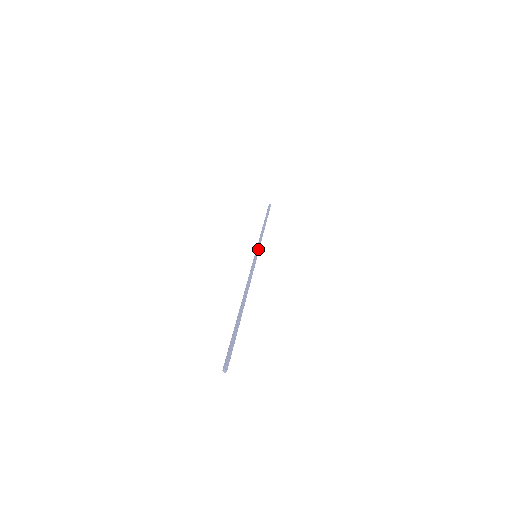
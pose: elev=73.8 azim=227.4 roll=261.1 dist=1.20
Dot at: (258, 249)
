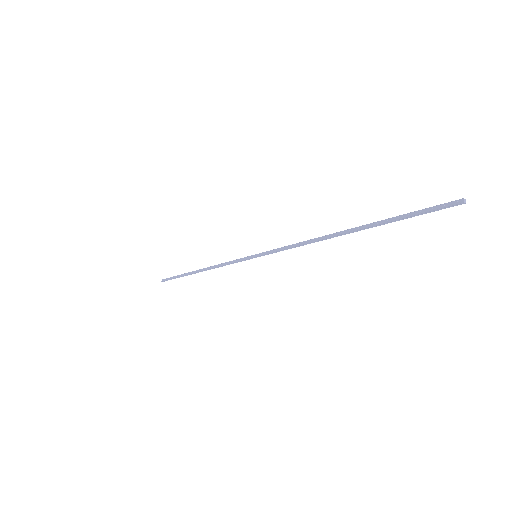
Dot at: (246, 259)
